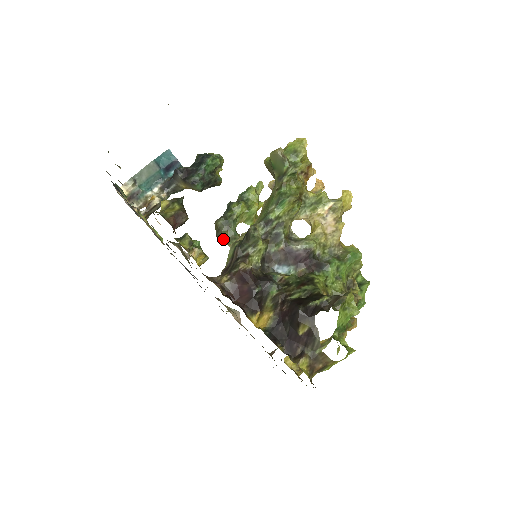
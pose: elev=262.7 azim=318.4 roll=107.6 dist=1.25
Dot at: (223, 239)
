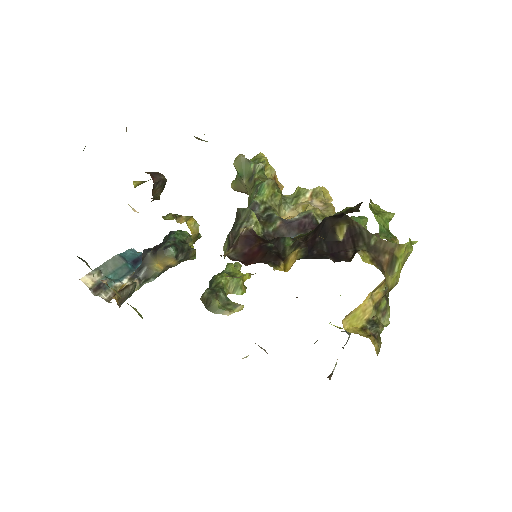
Dot at: (215, 307)
